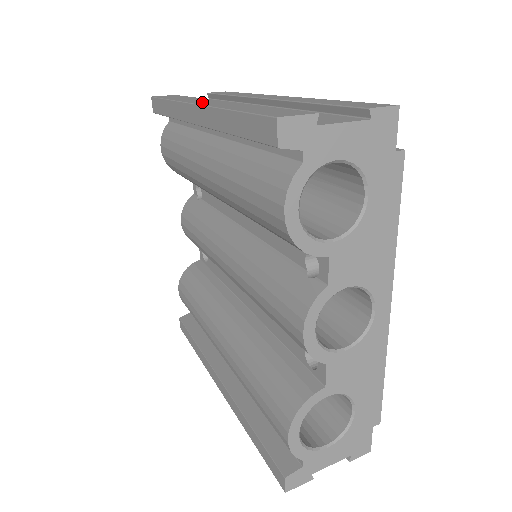
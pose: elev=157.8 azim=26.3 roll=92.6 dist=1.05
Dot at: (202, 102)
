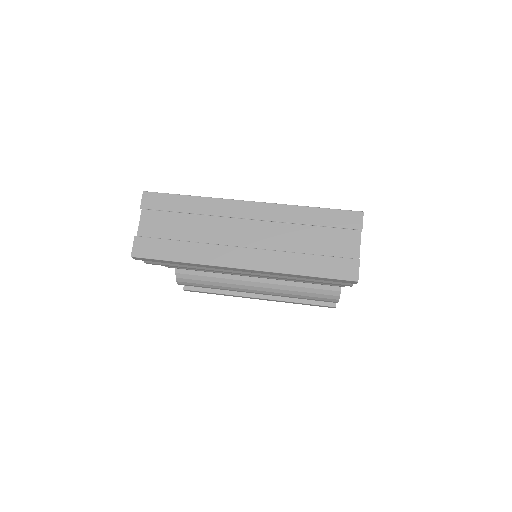
Dot at: (239, 262)
